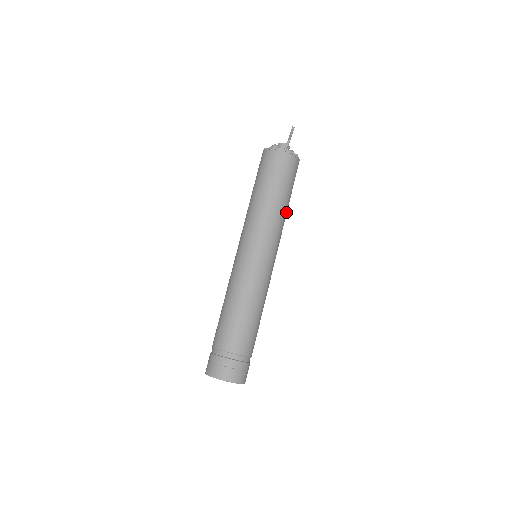
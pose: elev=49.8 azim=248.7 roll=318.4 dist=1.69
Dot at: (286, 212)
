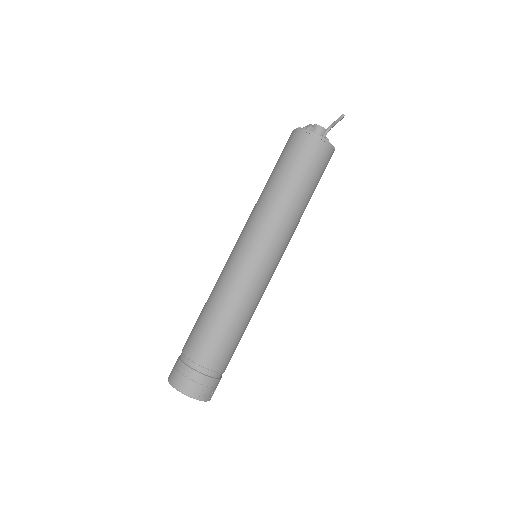
Dot at: occluded
